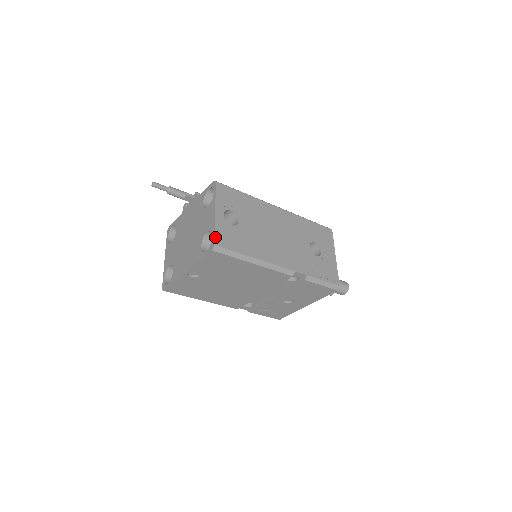
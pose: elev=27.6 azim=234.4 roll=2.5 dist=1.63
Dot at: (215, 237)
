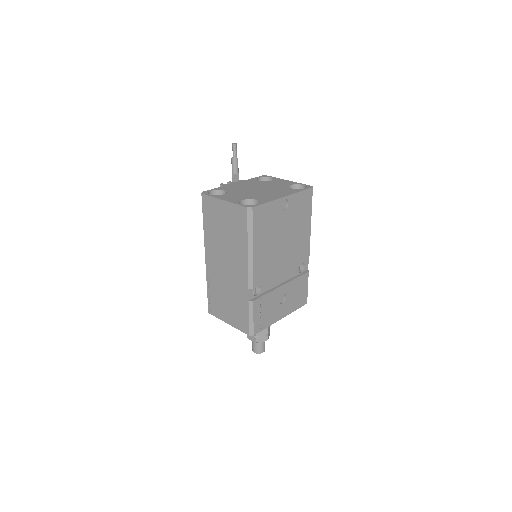
Dot at: (306, 185)
